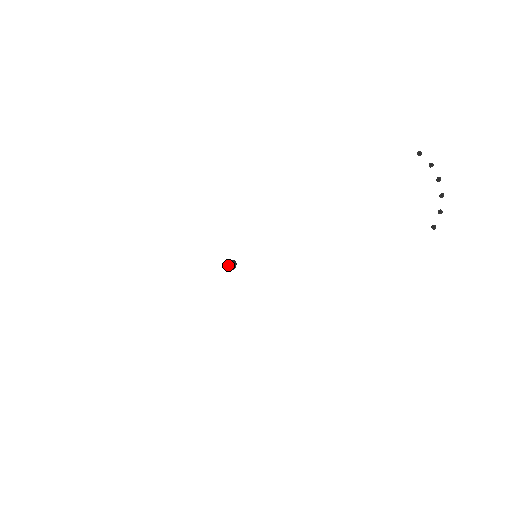
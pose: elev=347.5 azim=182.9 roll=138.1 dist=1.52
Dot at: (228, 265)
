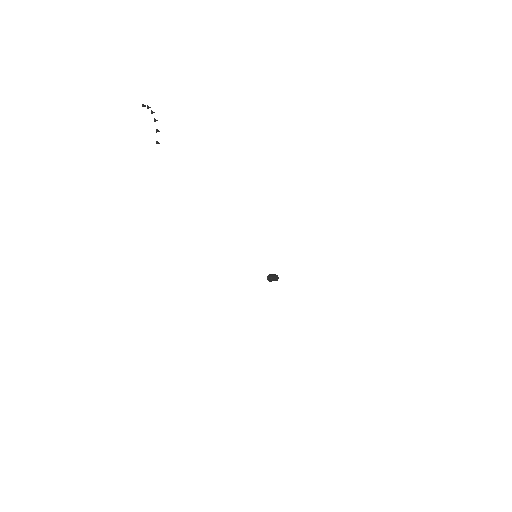
Dot at: (268, 279)
